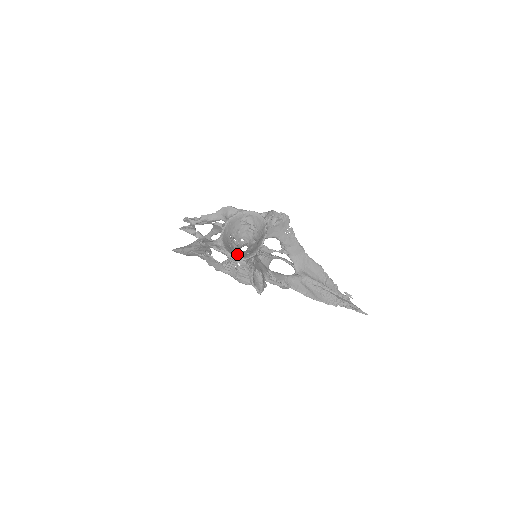
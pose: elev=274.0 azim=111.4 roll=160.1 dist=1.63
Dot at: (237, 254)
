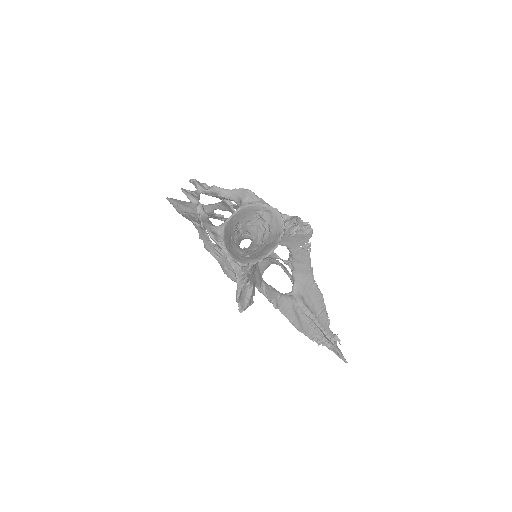
Dot at: (235, 253)
